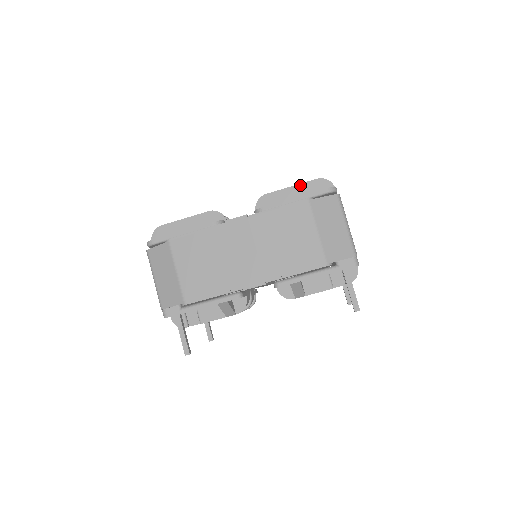
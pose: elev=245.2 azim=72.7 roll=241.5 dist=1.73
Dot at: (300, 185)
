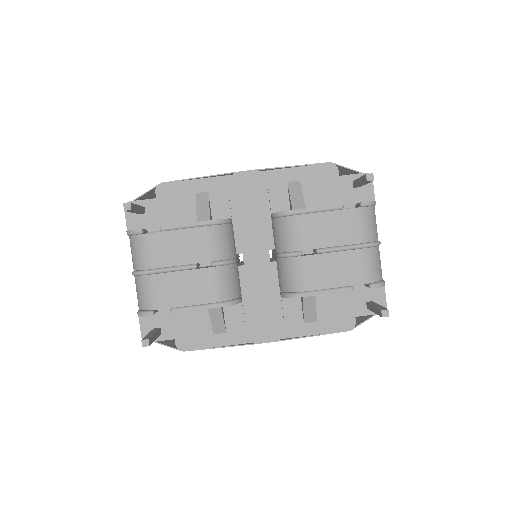
Dot at: occluded
